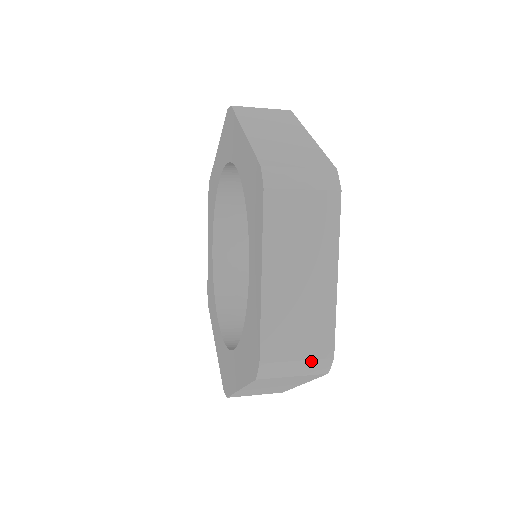
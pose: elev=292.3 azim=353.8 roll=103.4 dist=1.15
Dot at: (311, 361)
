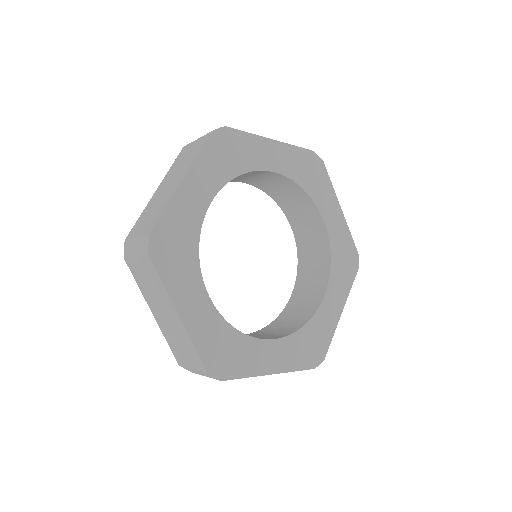
Dot at: (141, 238)
